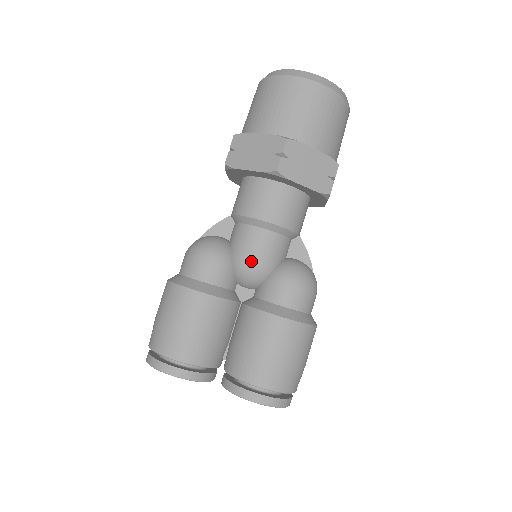
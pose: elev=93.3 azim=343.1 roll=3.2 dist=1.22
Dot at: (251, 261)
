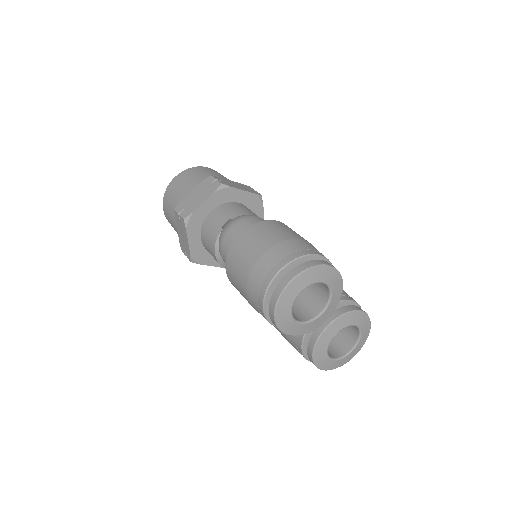
Dot at: occluded
